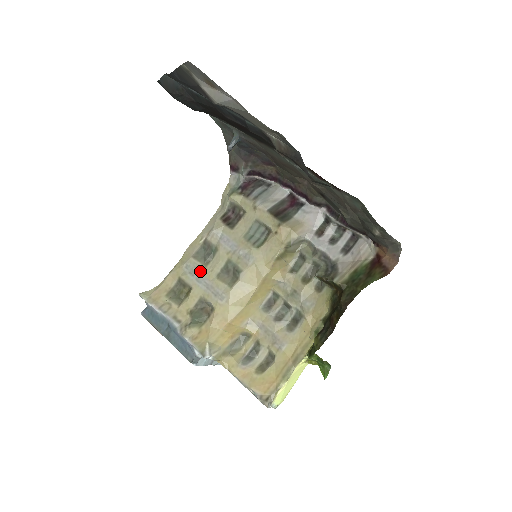
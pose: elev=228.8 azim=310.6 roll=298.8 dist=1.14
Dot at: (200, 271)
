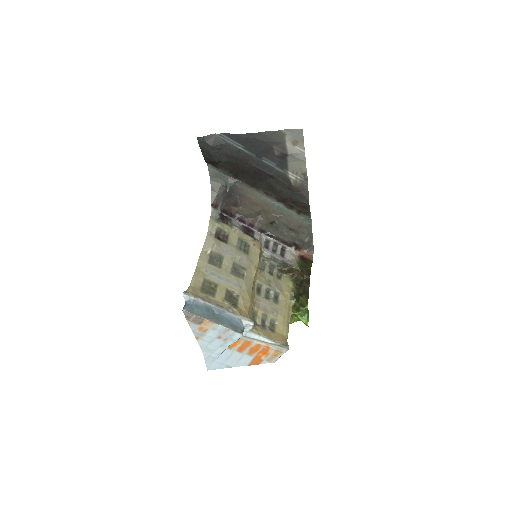
Dot at: (218, 272)
